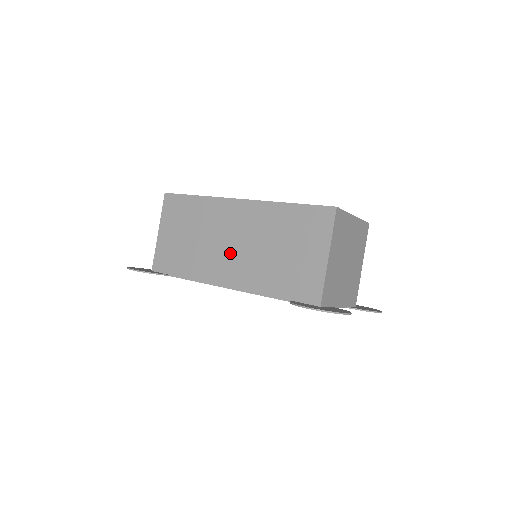
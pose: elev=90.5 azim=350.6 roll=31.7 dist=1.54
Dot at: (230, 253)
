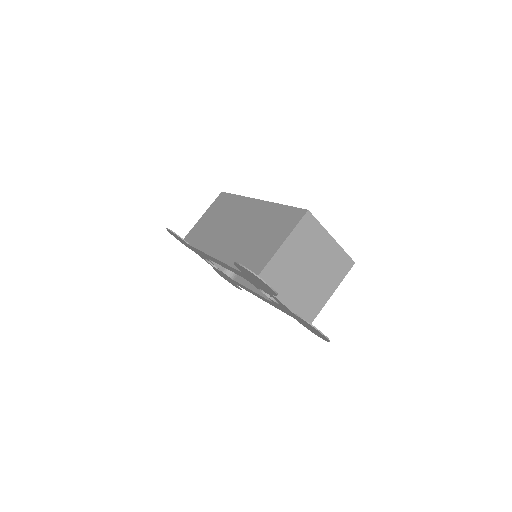
Dot at: (230, 234)
